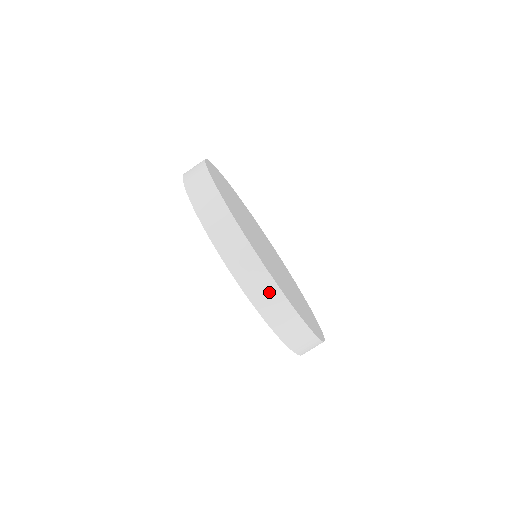
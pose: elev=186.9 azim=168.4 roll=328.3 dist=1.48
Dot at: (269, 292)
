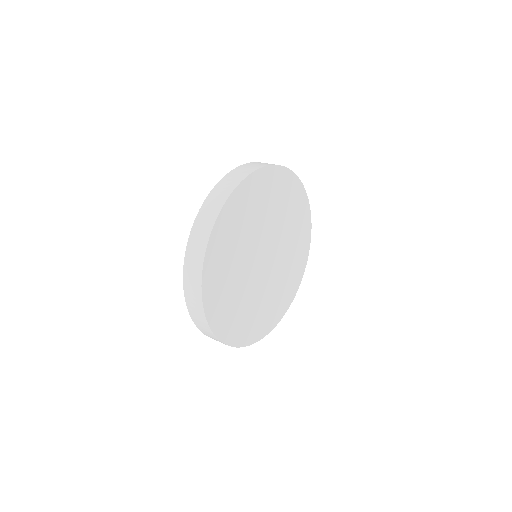
Dot at: (196, 264)
